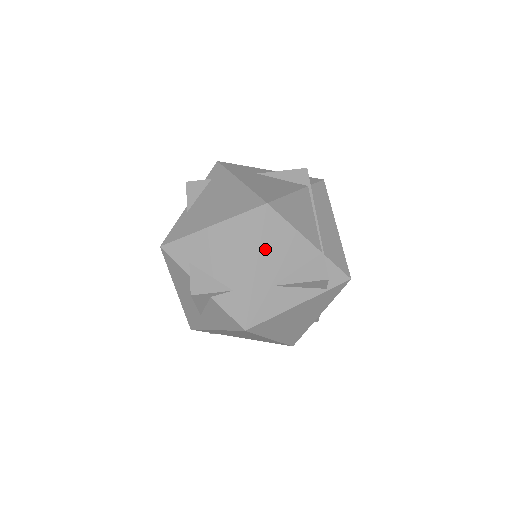
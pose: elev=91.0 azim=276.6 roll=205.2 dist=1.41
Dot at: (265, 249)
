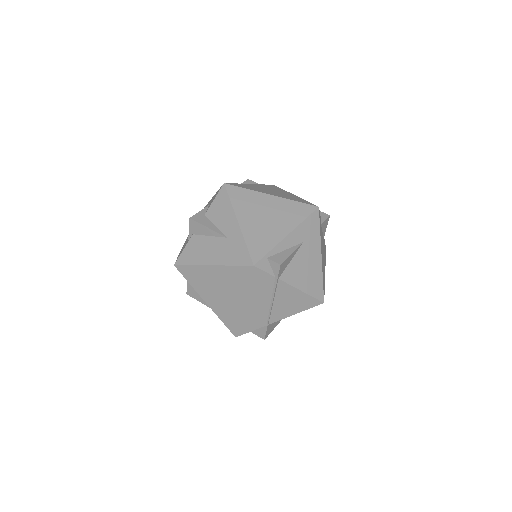
Dot at: occluded
